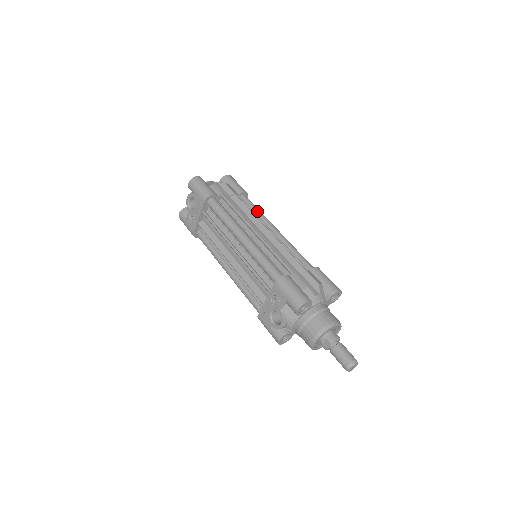
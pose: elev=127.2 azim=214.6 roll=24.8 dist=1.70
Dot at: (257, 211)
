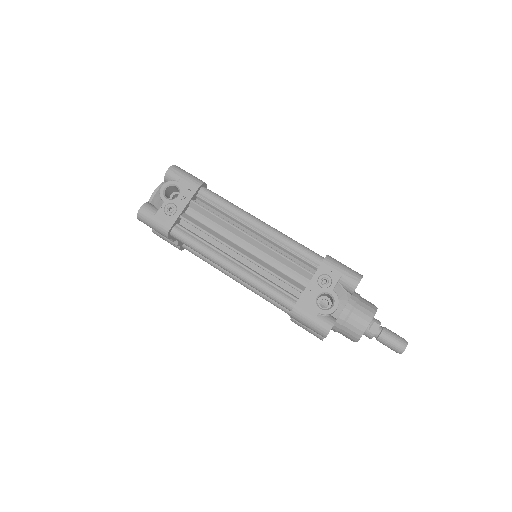
Dot at: occluded
